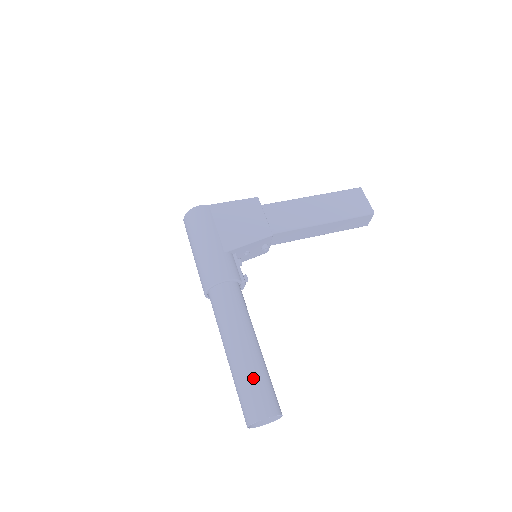
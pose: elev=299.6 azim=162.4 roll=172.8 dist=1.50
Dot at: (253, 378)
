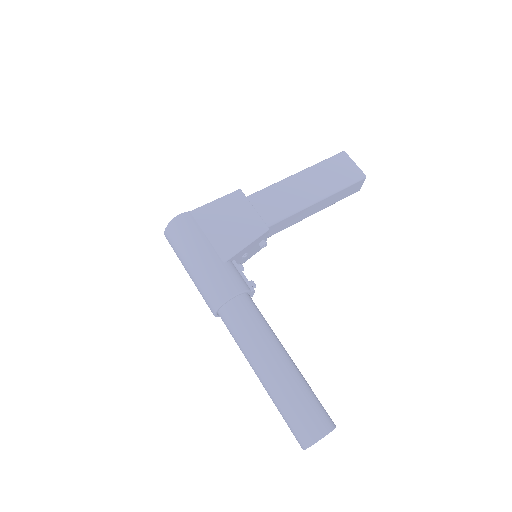
Dot at: (297, 397)
